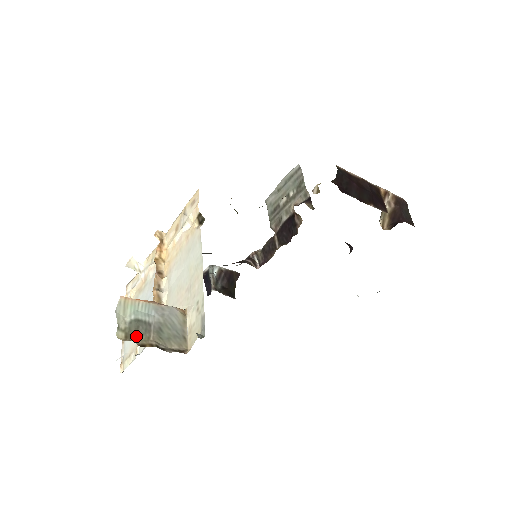
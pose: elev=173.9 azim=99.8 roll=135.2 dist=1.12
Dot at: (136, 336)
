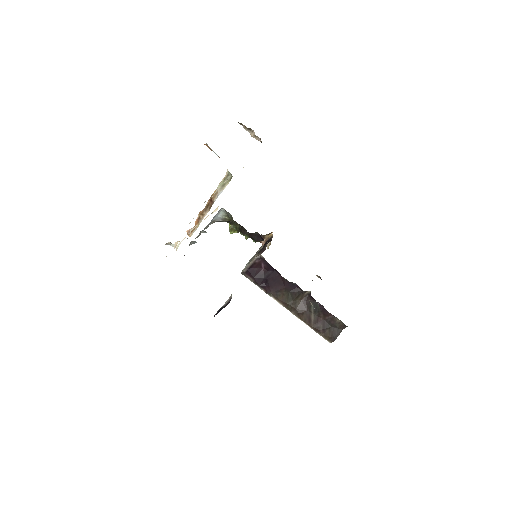
Dot at: occluded
